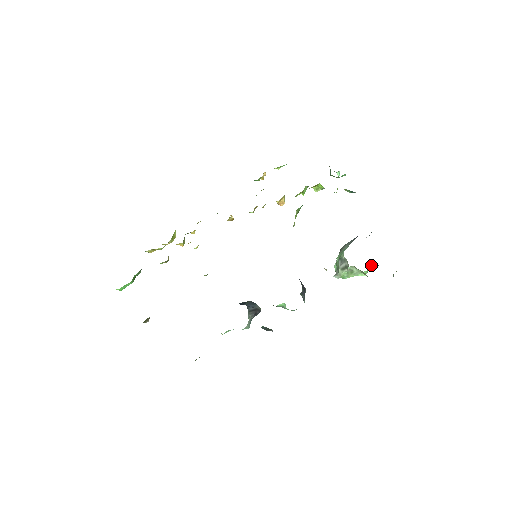
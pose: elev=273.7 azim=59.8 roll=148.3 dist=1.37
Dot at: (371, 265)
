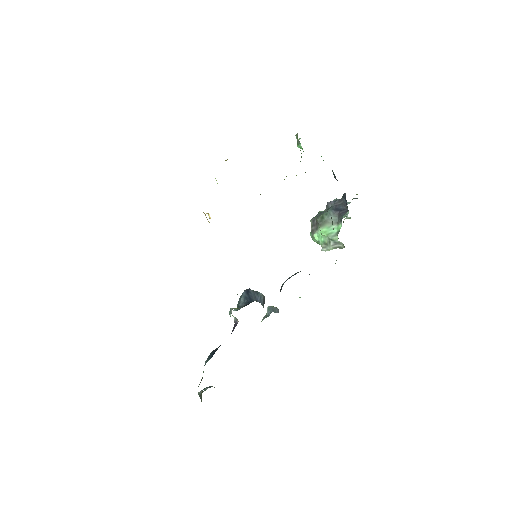
Dot at: occluded
